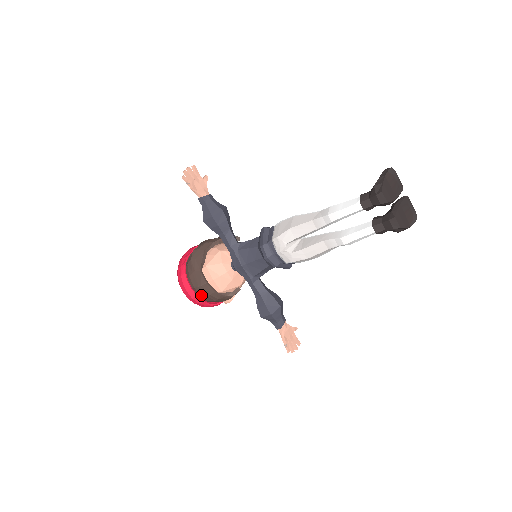
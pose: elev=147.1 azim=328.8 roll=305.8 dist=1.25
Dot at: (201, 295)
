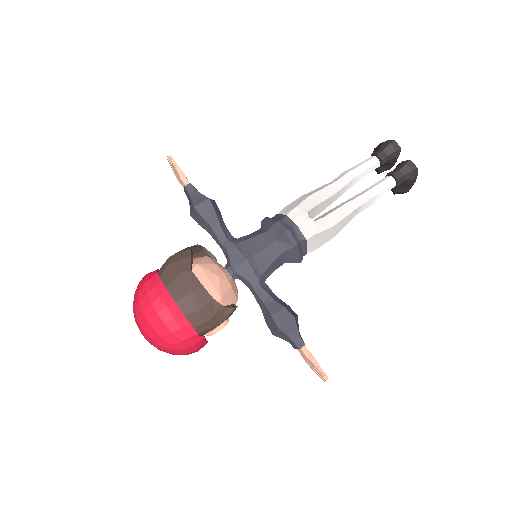
Dot at: (188, 311)
